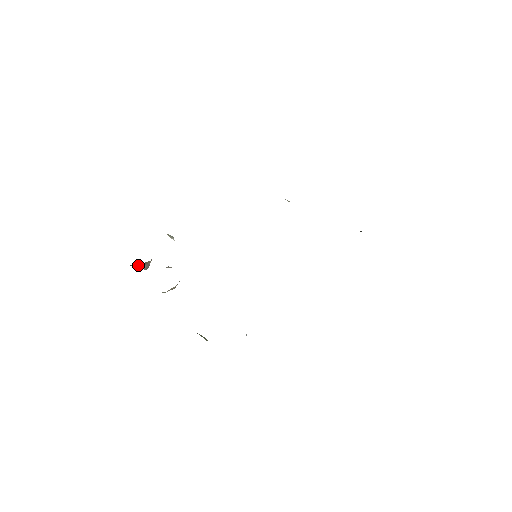
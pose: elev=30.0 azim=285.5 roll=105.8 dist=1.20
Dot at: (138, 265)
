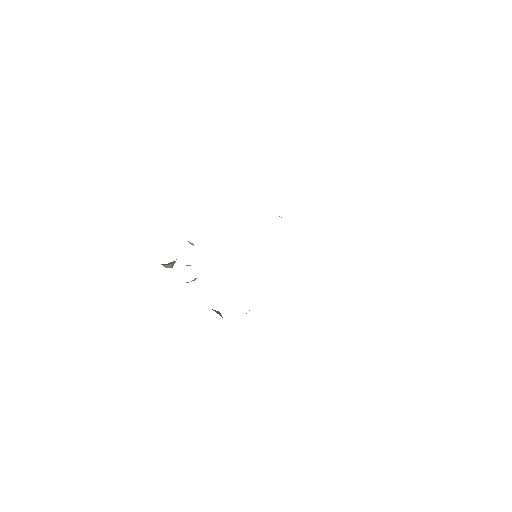
Dot at: occluded
